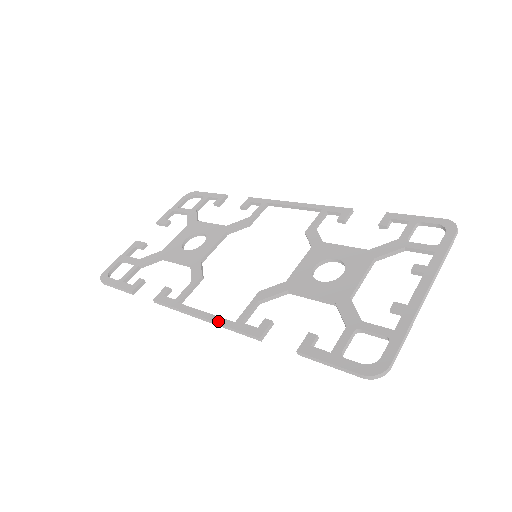
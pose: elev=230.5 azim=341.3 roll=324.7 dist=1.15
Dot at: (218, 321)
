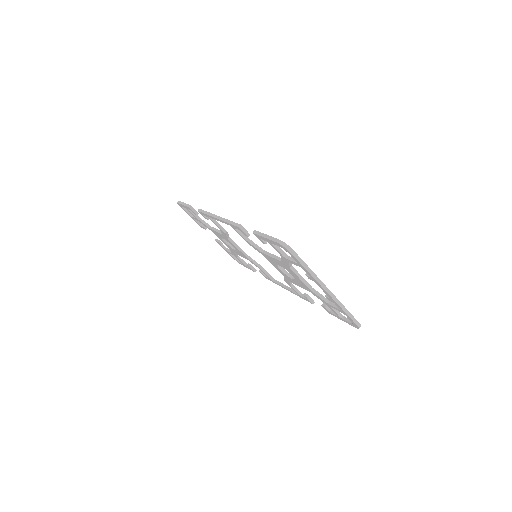
Dot at: (226, 219)
